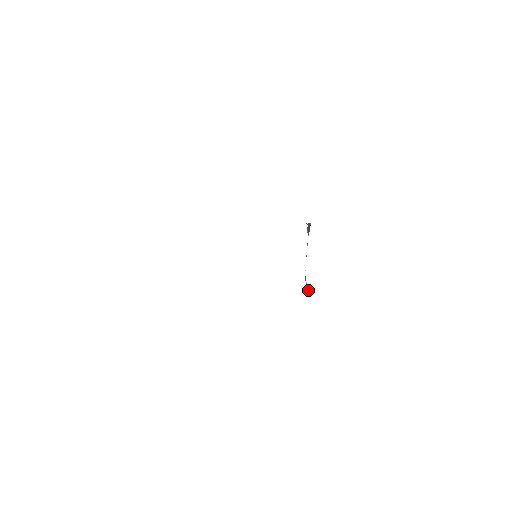
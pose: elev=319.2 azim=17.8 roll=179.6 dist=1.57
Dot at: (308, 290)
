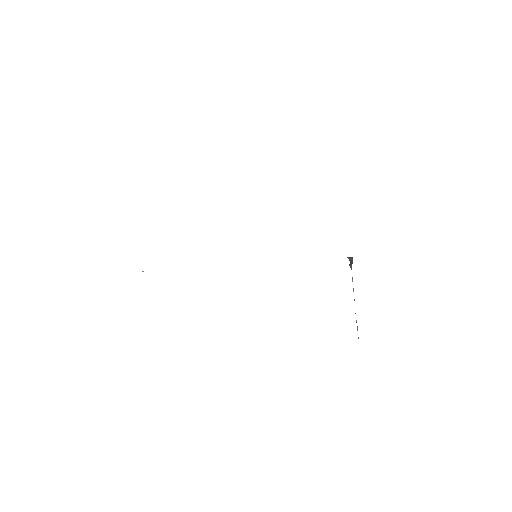
Dot at: occluded
